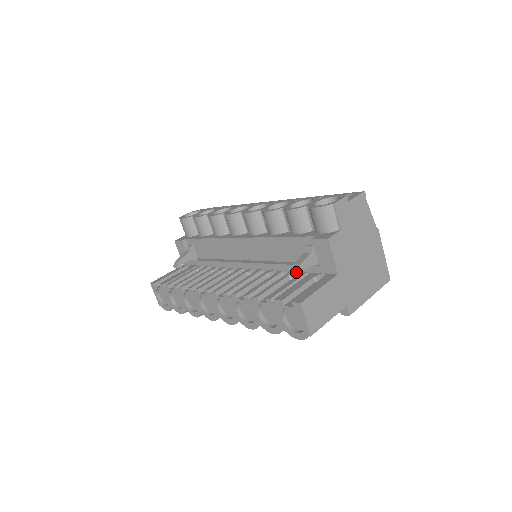
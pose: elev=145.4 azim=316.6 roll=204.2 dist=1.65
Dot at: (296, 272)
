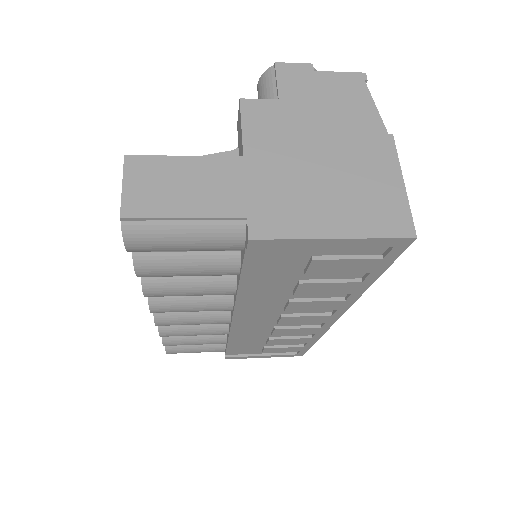
Dot at: occluded
